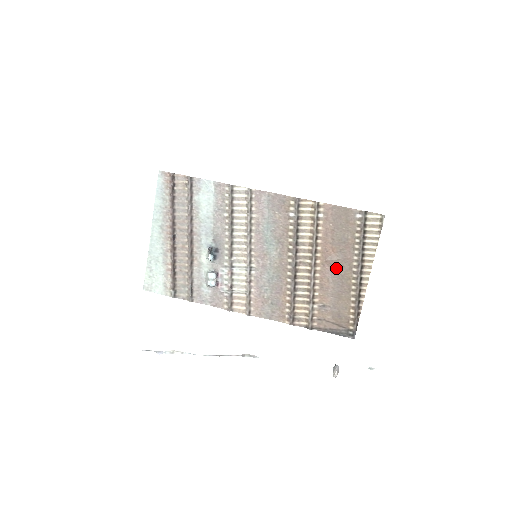
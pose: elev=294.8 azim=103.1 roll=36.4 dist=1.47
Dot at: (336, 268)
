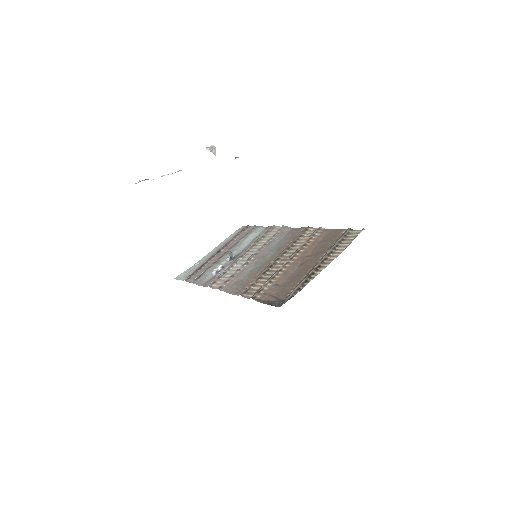
Dot at: (305, 262)
